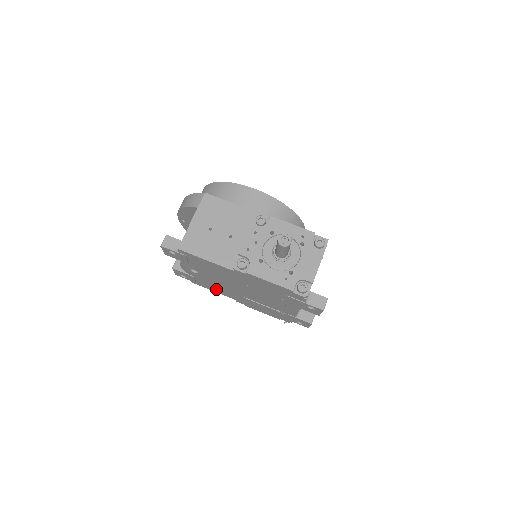
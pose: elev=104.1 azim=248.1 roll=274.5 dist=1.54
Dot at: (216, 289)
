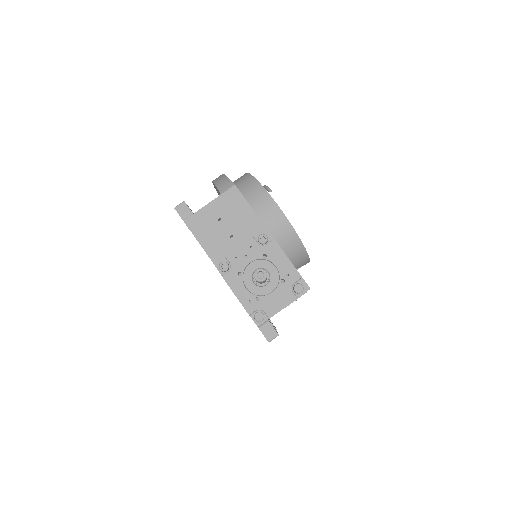
Dot at: occluded
